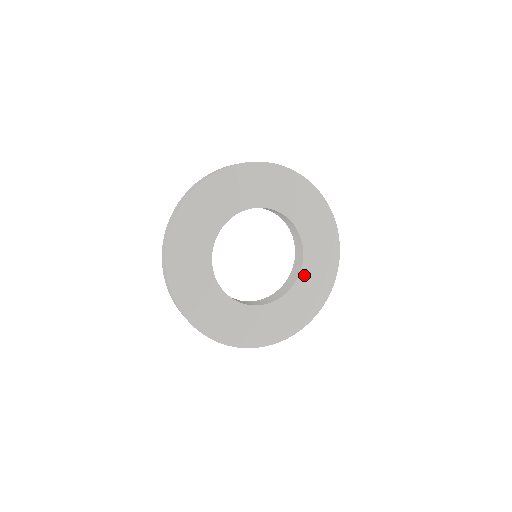
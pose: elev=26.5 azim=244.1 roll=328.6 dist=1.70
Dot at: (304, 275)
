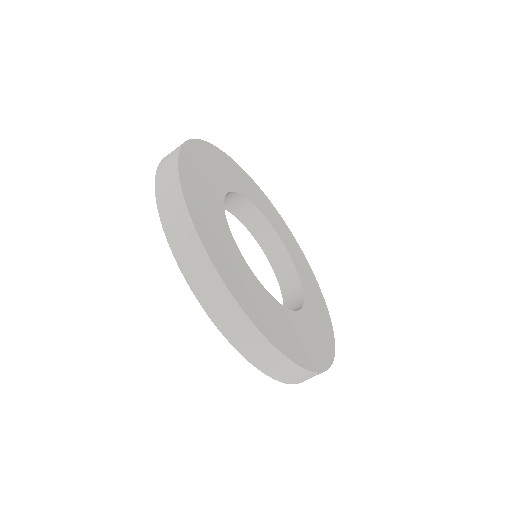
Dot at: (306, 293)
